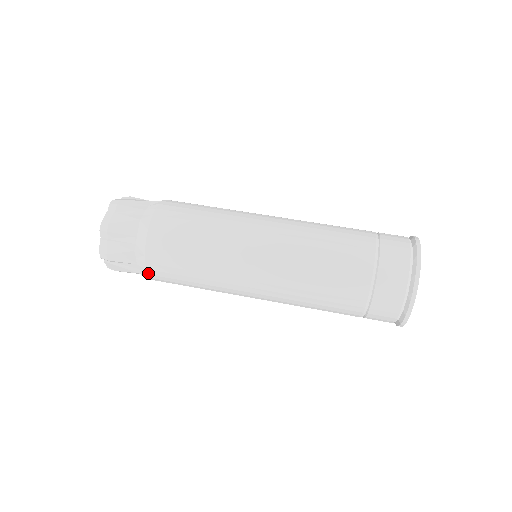
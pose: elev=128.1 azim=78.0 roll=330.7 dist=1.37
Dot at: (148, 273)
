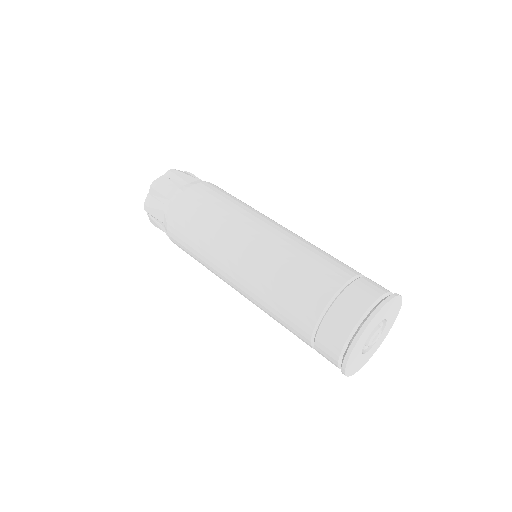
Dot at: (172, 208)
